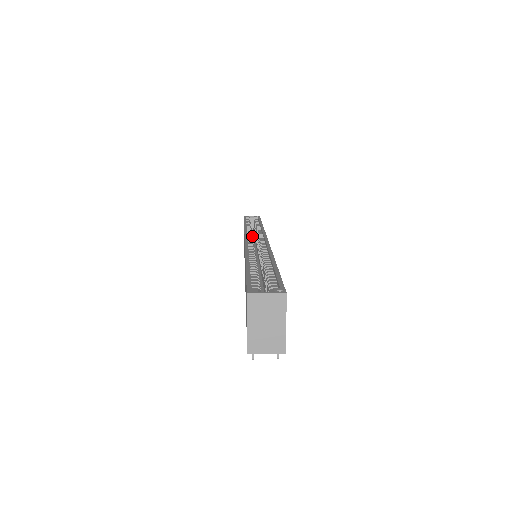
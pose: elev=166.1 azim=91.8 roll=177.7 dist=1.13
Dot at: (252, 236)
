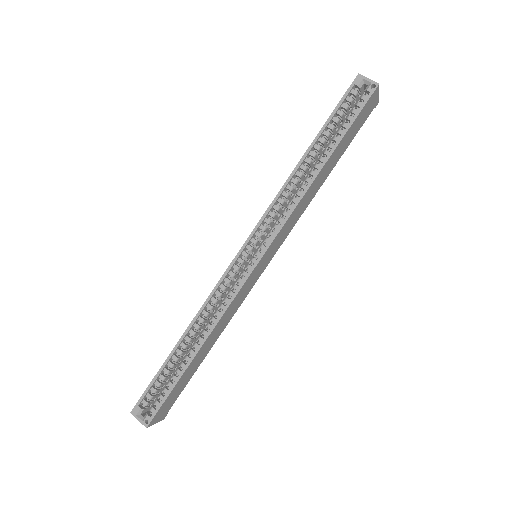
Dot at: (268, 224)
